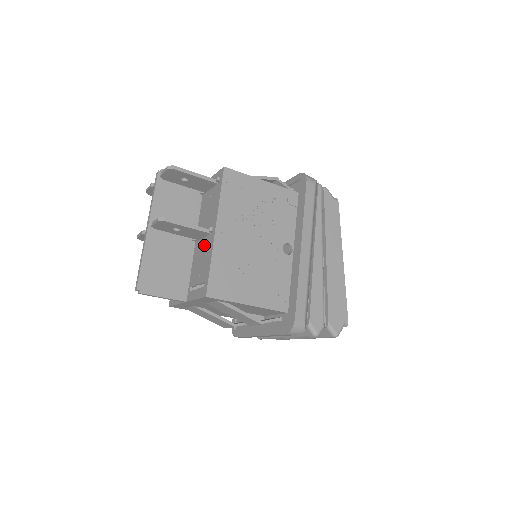
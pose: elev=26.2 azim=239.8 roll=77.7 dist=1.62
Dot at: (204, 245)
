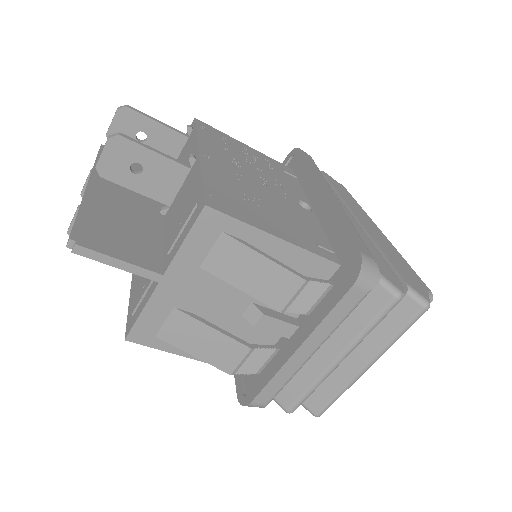
Dot at: (183, 190)
